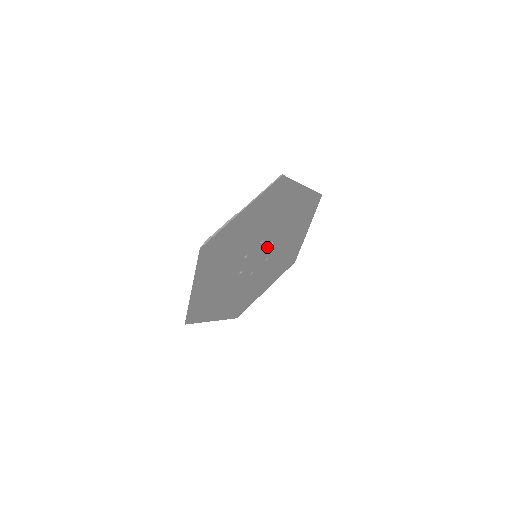
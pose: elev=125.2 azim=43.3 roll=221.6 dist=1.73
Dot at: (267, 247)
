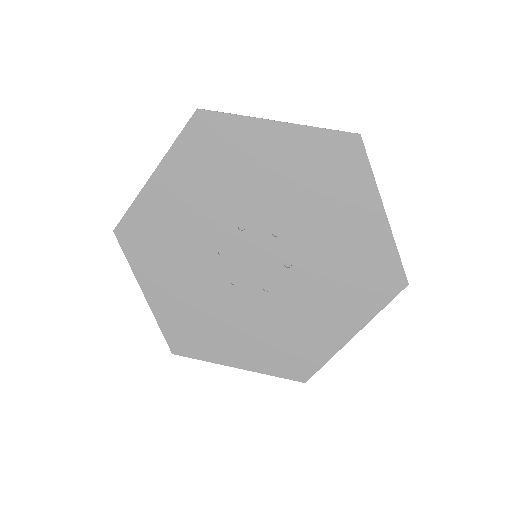
Dot at: (279, 263)
